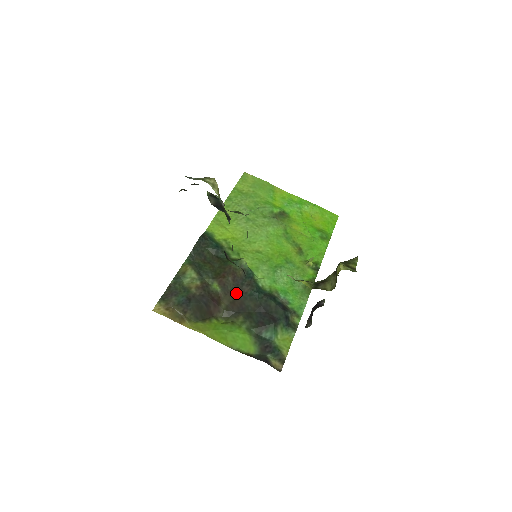
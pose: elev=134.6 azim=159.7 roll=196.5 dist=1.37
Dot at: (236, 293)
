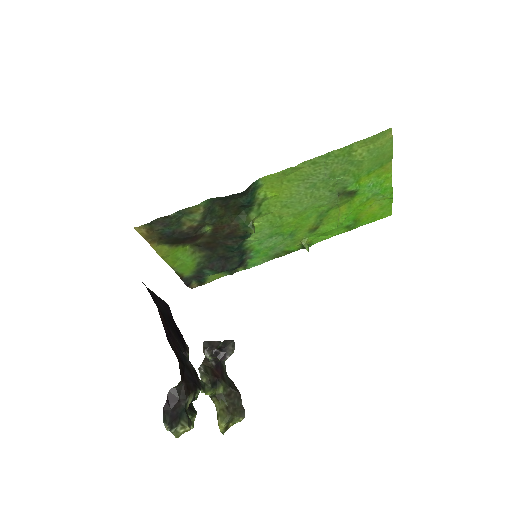
Dot at: (219, 240)
